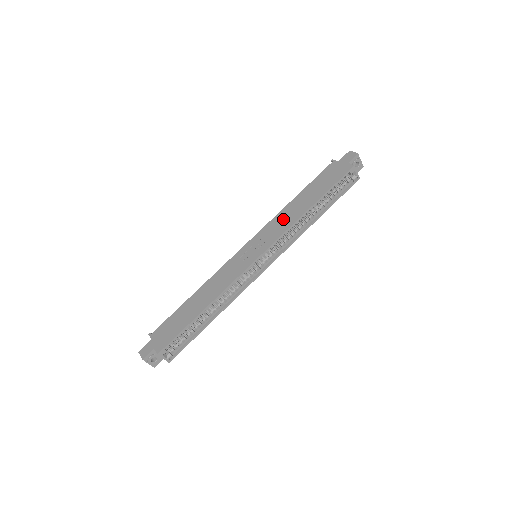
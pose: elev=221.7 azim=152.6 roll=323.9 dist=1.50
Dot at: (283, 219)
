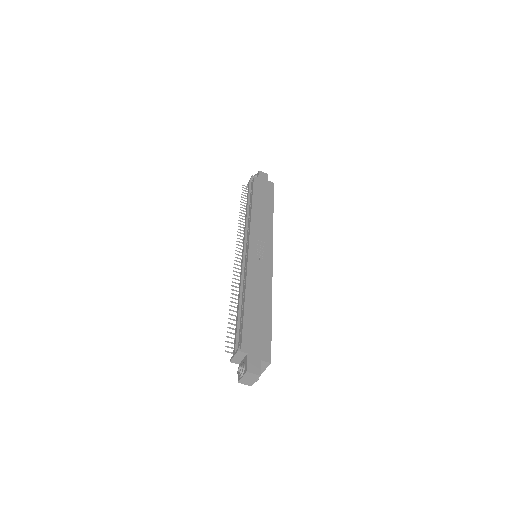
Dot at: (261, 222)
